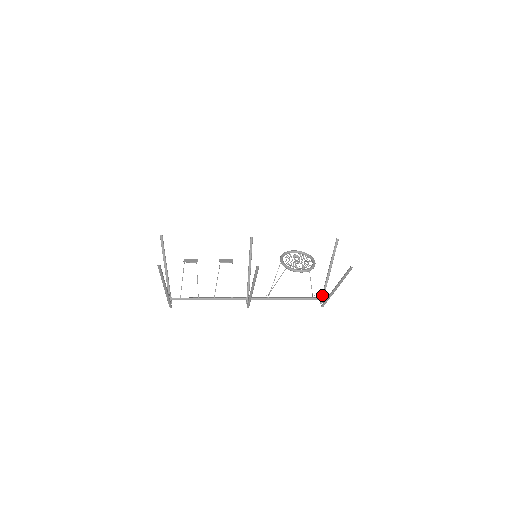
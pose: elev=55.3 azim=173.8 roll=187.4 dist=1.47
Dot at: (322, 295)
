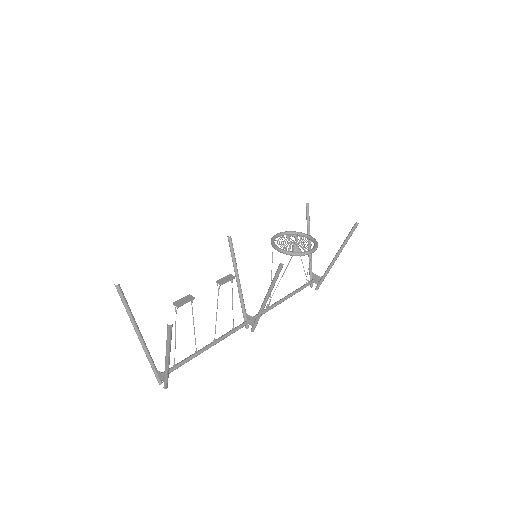
Dot at: (311, 277)
